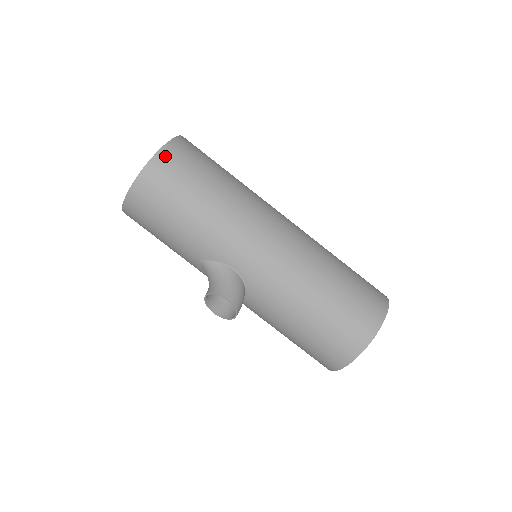
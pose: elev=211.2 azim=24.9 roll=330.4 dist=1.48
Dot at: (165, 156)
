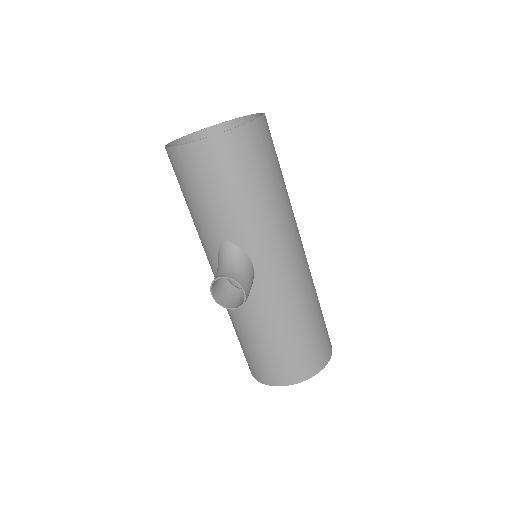
Dot at: (258, 129)
